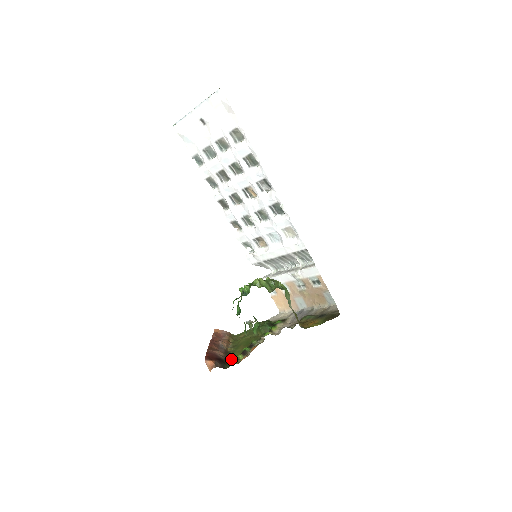
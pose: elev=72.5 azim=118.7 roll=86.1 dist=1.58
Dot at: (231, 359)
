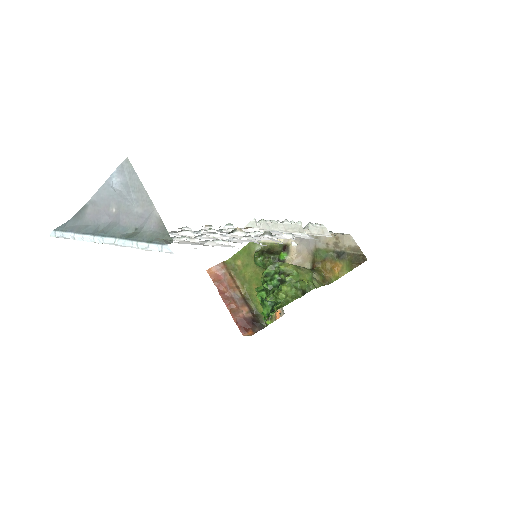
Dot at: (258, 310)
